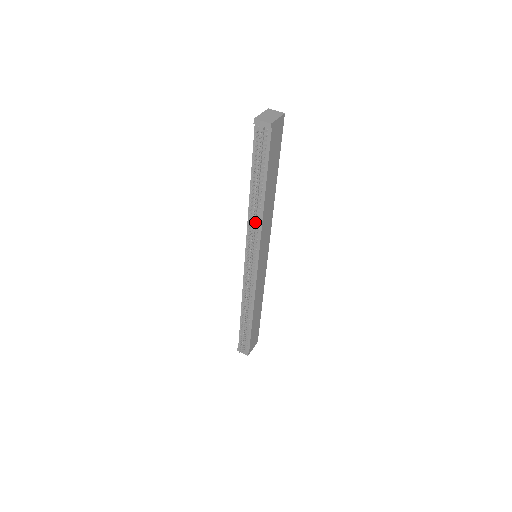
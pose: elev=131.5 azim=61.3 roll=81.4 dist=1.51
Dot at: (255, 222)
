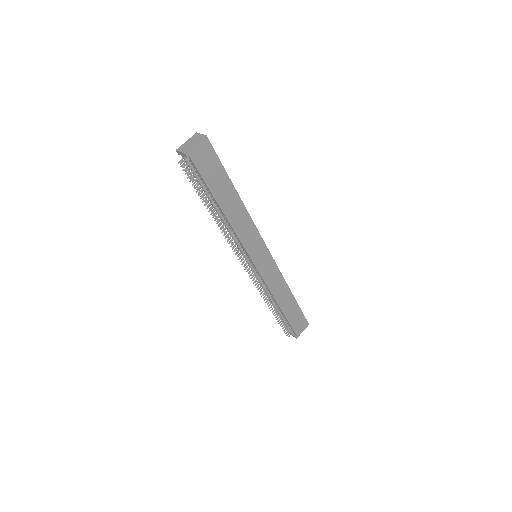
Dot at: (230, 231)
